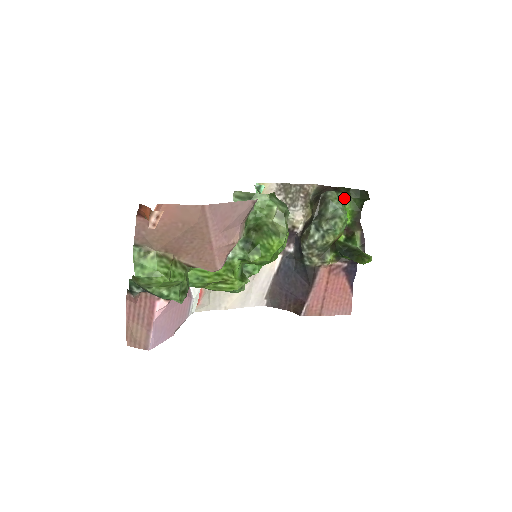
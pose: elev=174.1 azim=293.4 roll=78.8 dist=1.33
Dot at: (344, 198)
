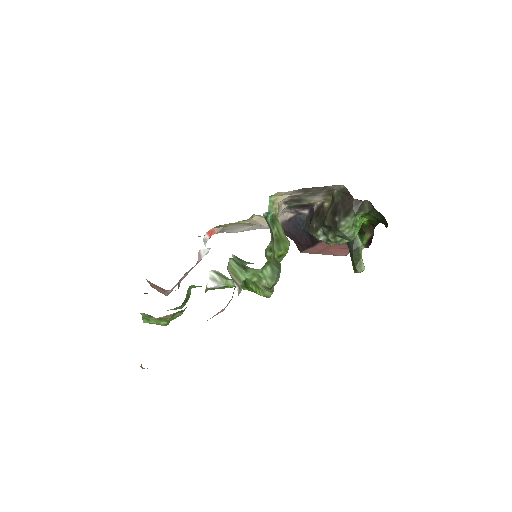
Dot at: (364, 214)
